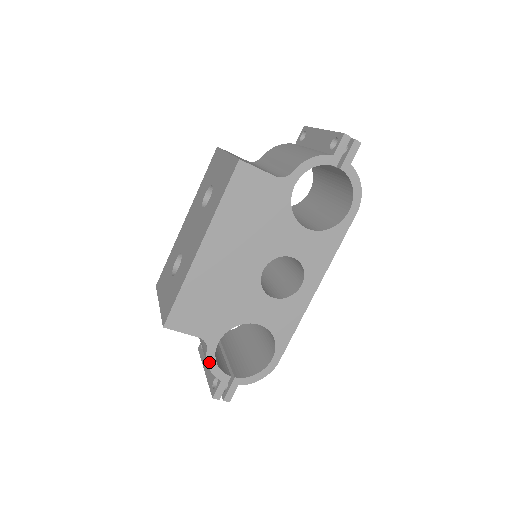
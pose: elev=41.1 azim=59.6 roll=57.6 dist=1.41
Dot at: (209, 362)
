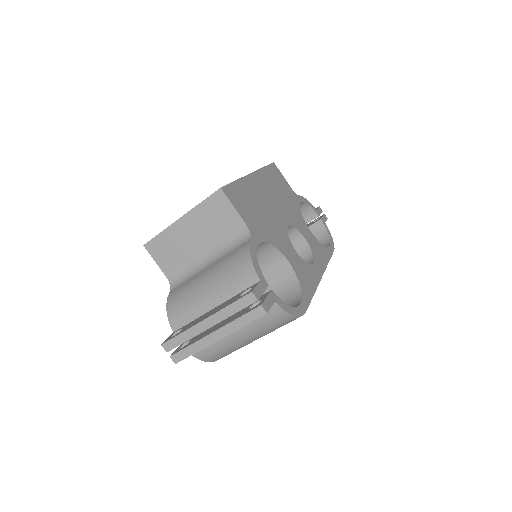
Dot at: (251, 252)
